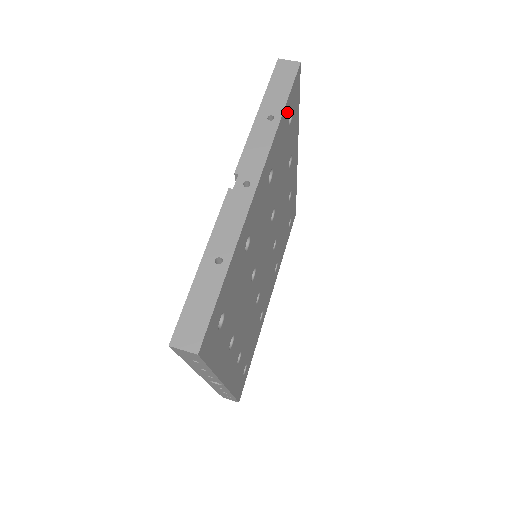
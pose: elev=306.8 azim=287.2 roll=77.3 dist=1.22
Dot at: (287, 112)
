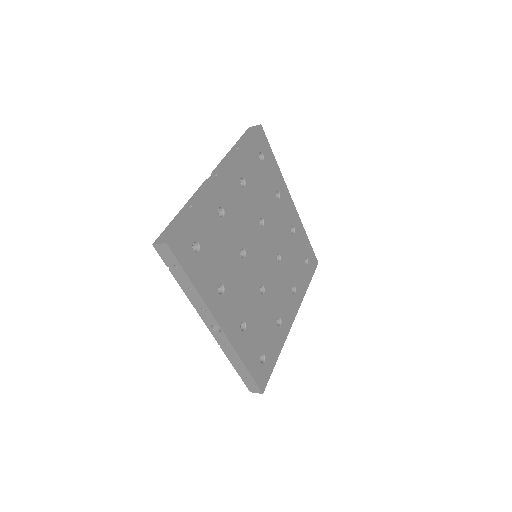
Dot at: (253, 149)
